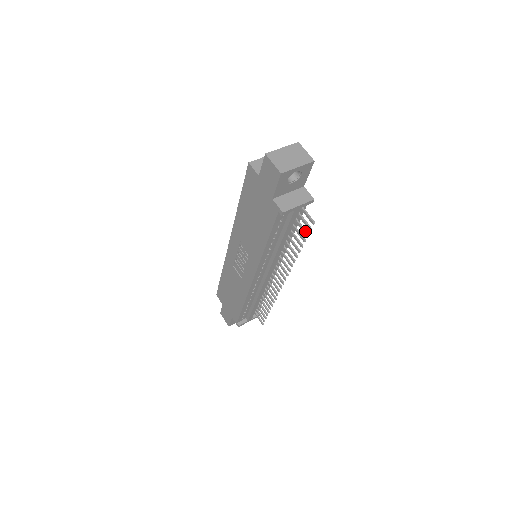
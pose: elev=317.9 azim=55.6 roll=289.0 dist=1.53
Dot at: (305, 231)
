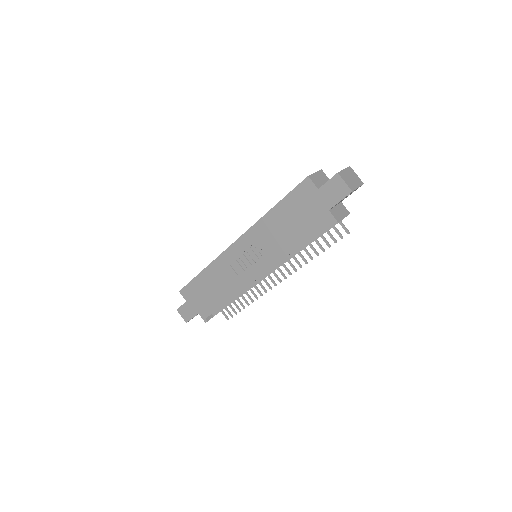
Dot at: (334, 238)
